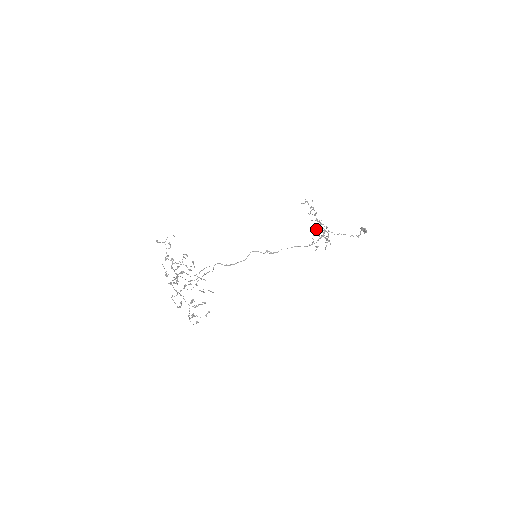
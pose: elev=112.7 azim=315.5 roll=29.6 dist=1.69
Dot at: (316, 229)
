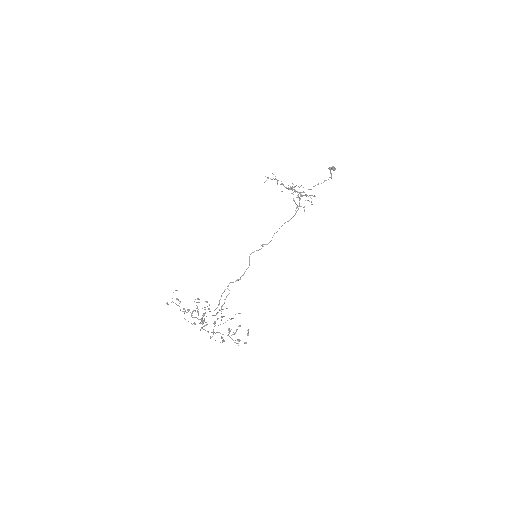
Dot at: occluded
